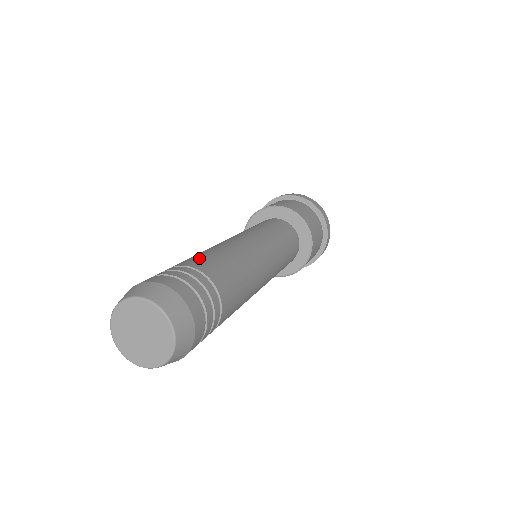
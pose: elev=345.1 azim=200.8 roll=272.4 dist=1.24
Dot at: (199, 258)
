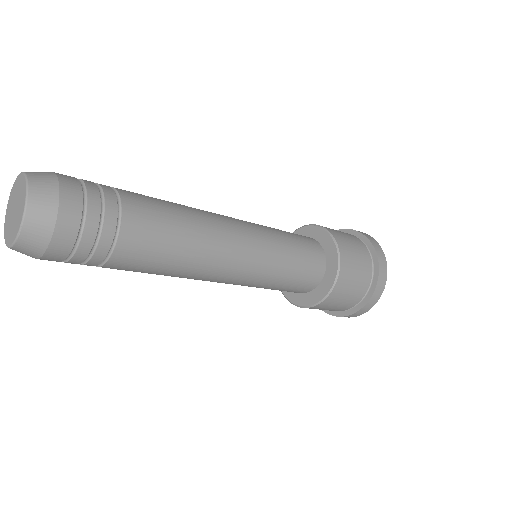
Dot at: occluded
